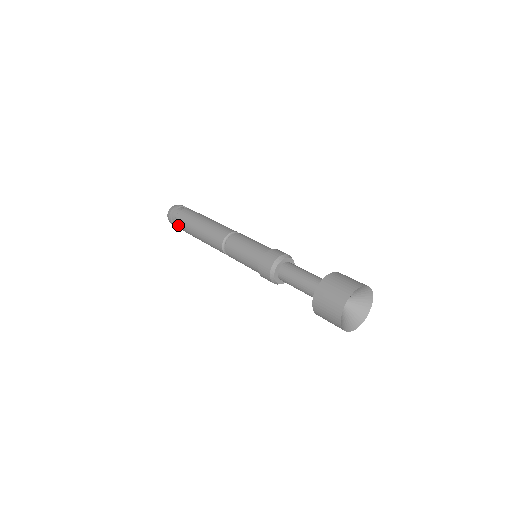
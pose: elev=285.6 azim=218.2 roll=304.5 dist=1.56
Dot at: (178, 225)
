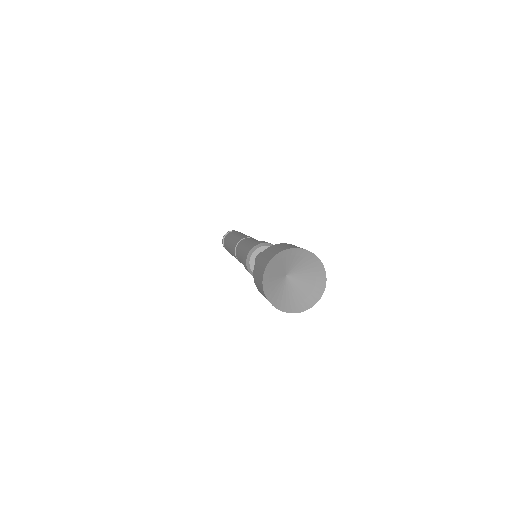
Dot at: (224, 246)
